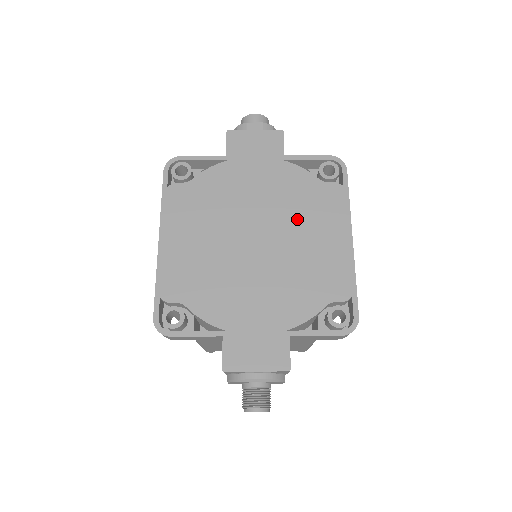
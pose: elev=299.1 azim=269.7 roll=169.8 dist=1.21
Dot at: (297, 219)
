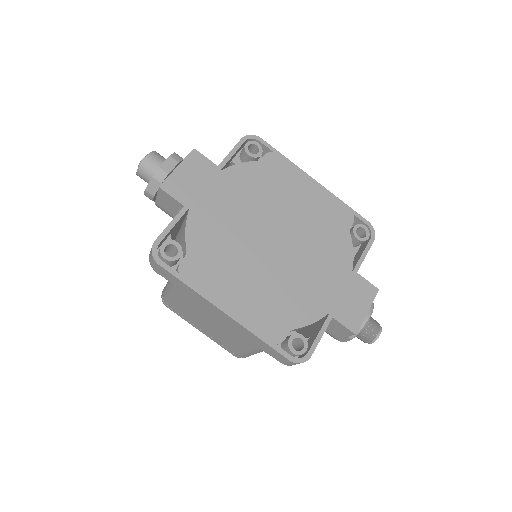
Dot at: (277, 201)
